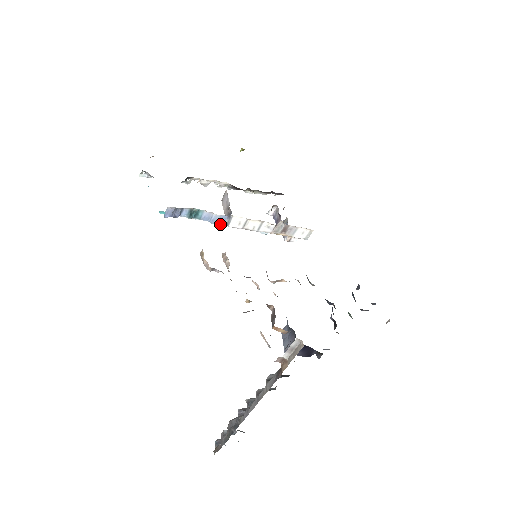
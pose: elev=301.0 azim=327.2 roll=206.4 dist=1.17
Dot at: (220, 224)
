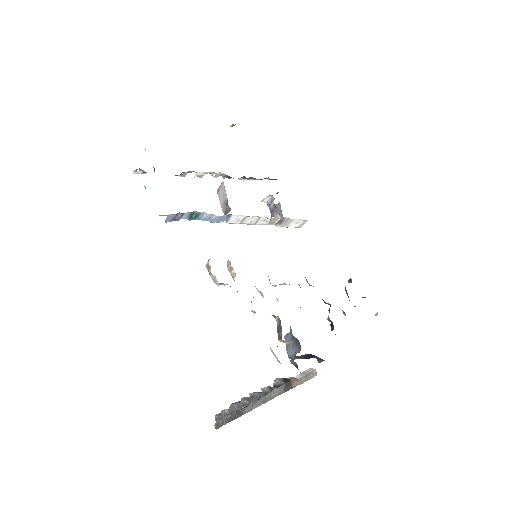
Dot at: (219, 222)
